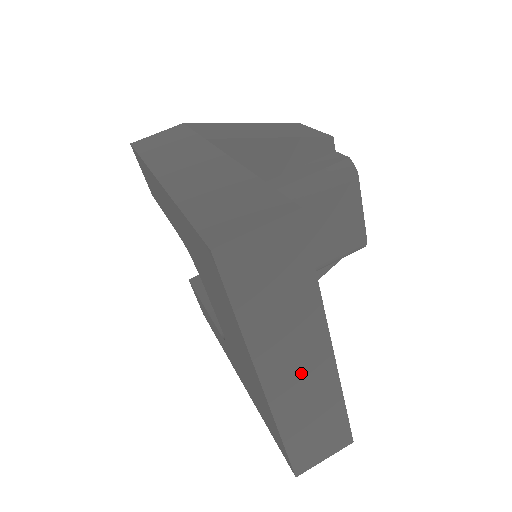
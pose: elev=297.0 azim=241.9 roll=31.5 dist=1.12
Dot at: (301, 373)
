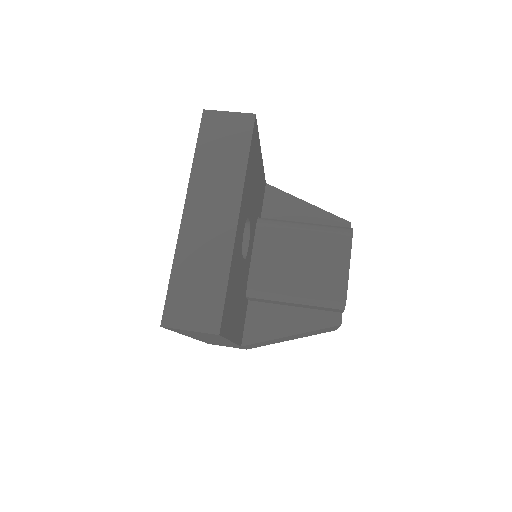
Dot at: (211, 220)
